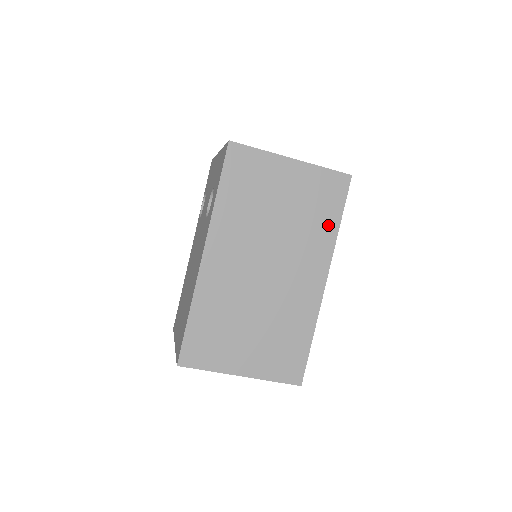
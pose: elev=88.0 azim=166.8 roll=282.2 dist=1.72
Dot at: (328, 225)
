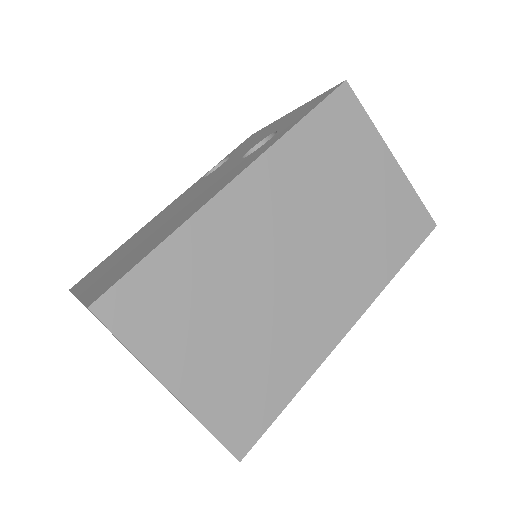
Dot at: (388, 261)
